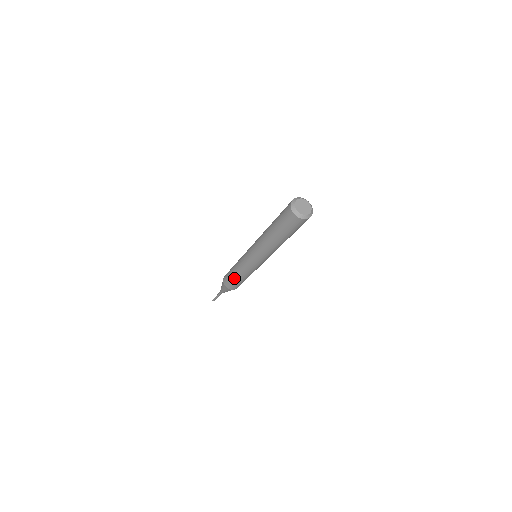
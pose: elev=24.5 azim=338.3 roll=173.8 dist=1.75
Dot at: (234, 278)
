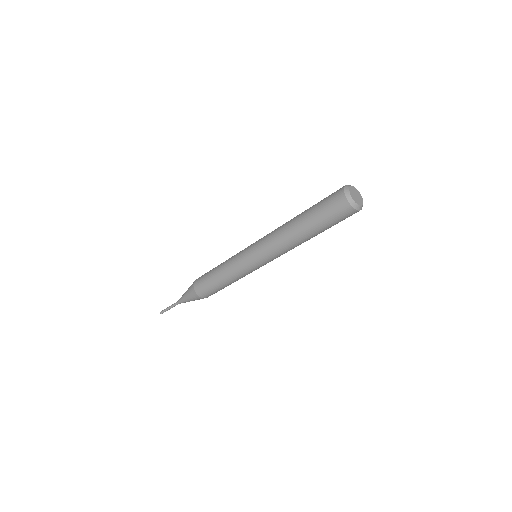
Dot at: (219, 286)
